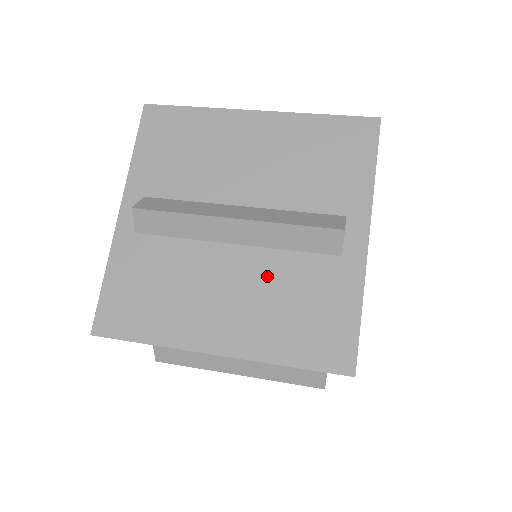
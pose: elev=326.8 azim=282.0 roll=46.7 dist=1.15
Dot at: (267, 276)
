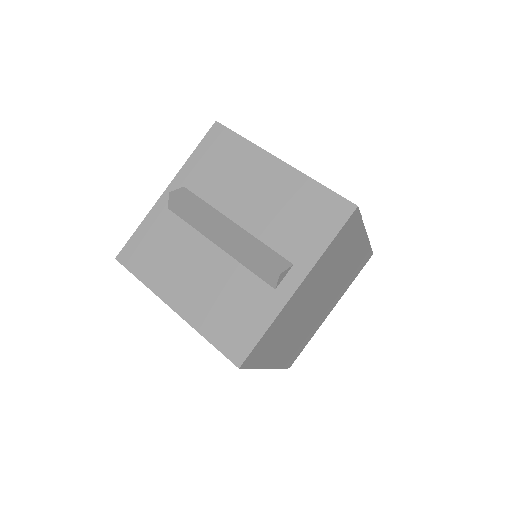
Dot at: (225, 277)
